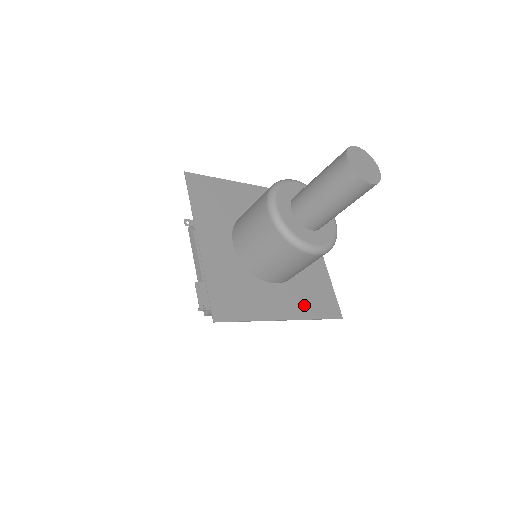
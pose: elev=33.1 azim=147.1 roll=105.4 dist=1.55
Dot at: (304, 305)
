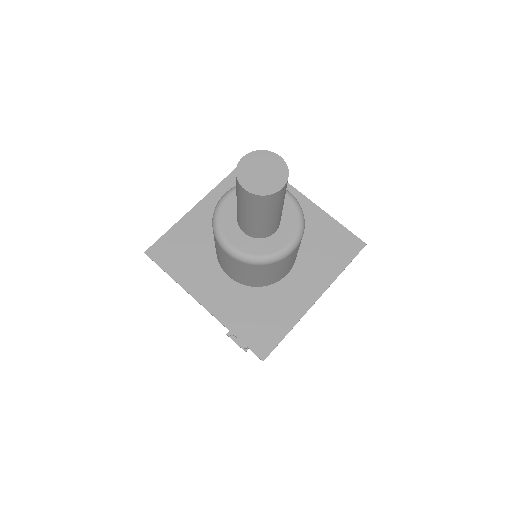
Dot at: (324, 268)
